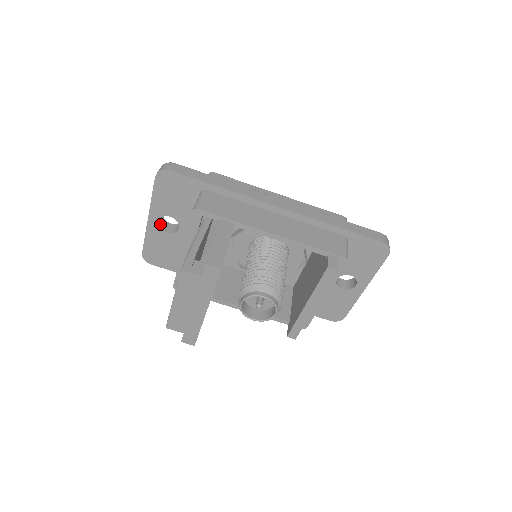
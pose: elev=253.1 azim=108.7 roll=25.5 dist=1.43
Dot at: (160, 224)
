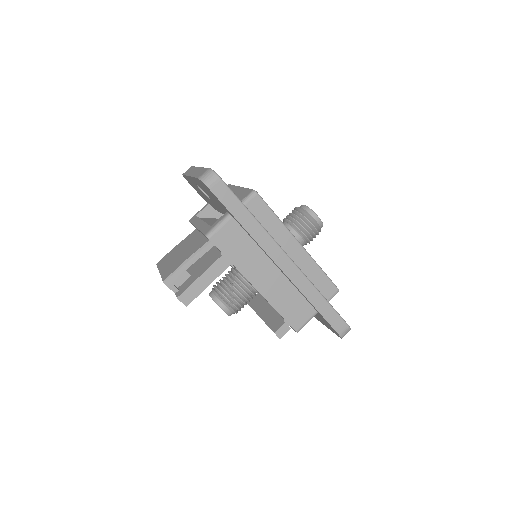
Dot at: occluded
